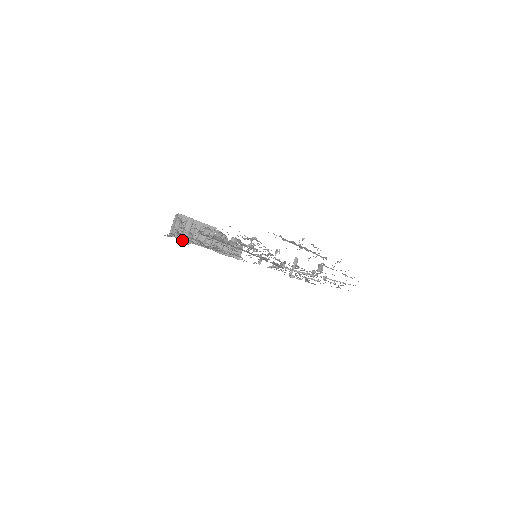
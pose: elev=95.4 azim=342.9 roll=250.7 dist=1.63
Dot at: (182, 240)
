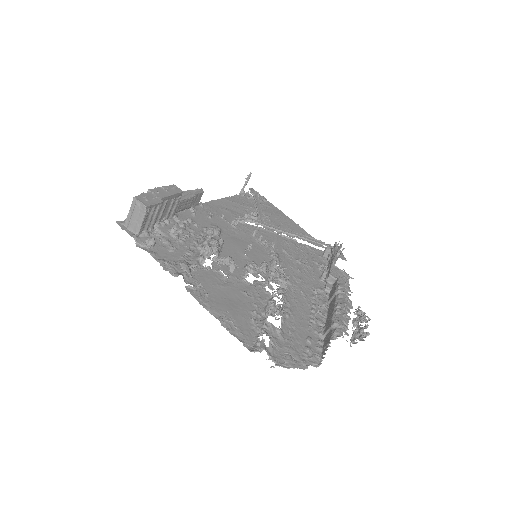
Dot at: occluded
